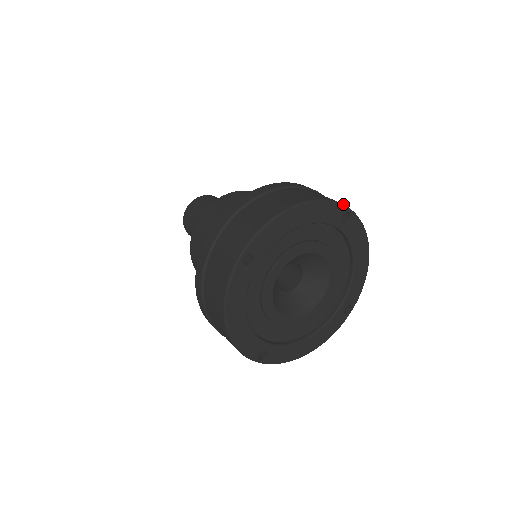
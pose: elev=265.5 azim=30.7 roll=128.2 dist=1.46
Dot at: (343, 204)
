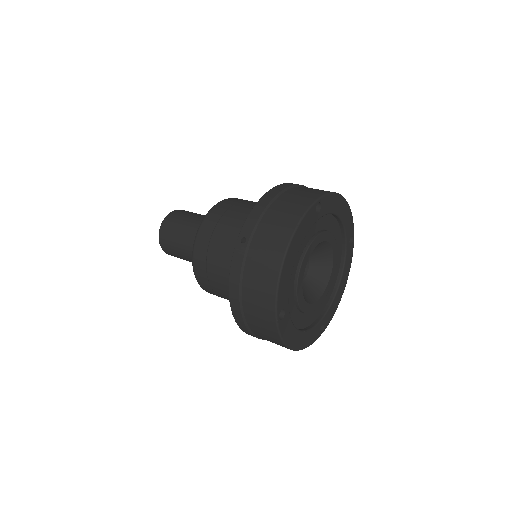
Dot at: (311, 205)
